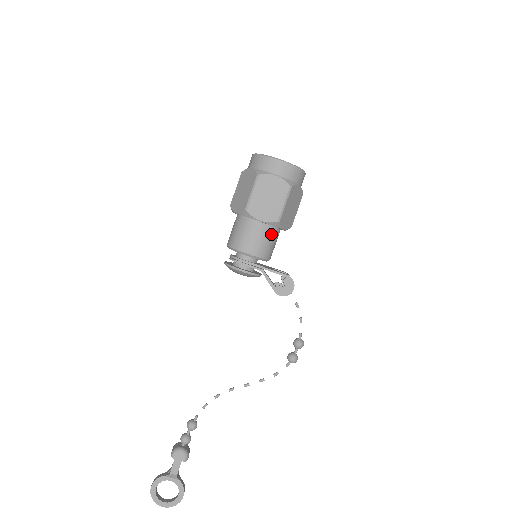
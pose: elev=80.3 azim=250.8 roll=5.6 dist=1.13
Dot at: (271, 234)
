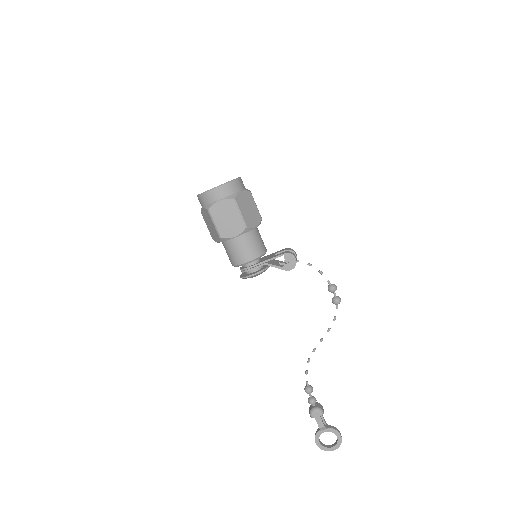
Dot at: (250, 237)
